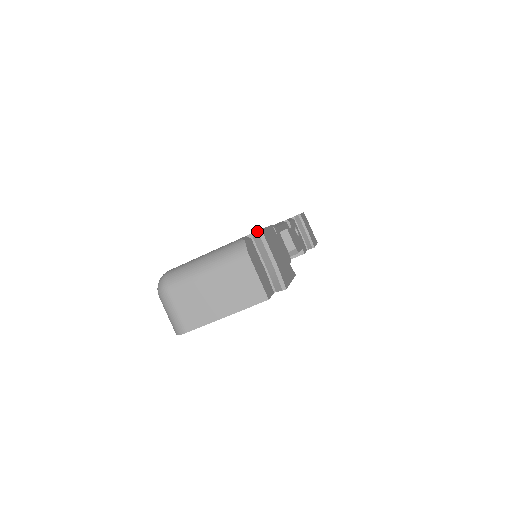
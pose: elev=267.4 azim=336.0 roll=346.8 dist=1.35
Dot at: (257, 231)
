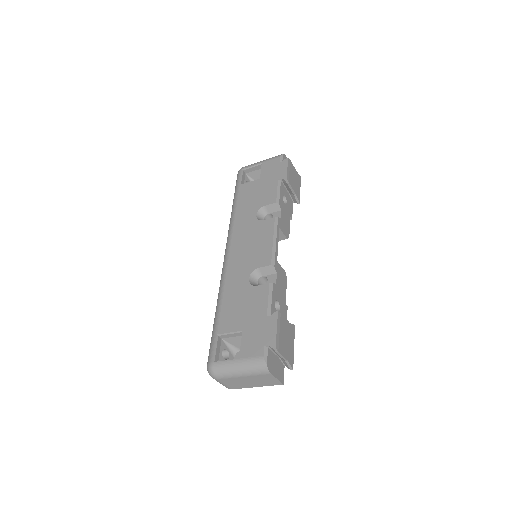
Dot at: (273, 349)
